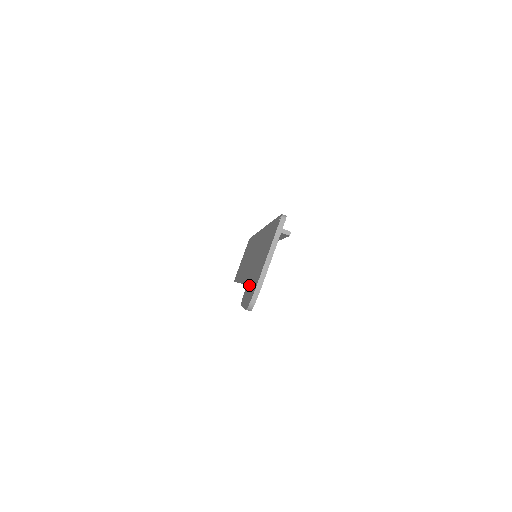
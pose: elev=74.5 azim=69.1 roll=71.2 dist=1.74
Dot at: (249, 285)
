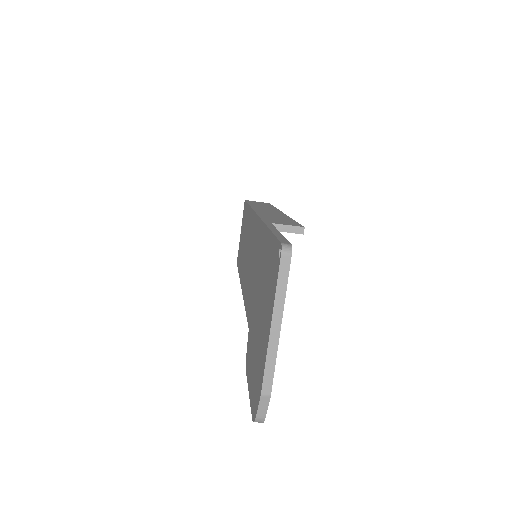
Dot at: (251, 345)
